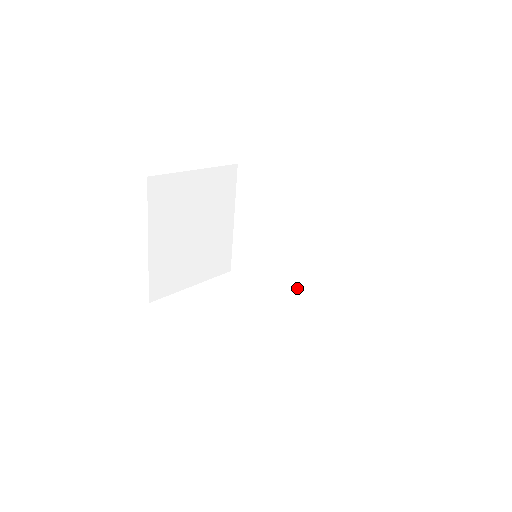
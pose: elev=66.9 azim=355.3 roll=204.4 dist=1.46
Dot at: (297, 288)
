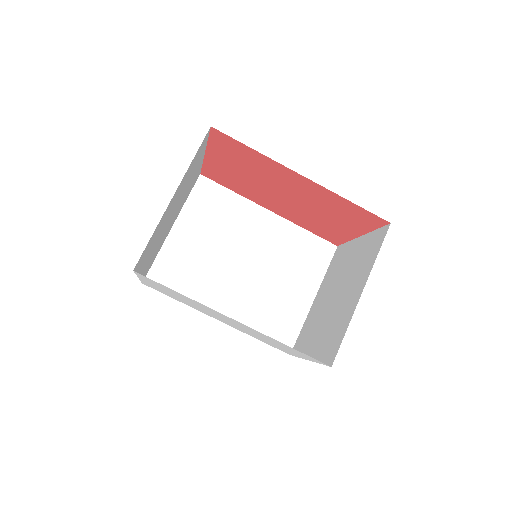
Dot at: (235, 311)
